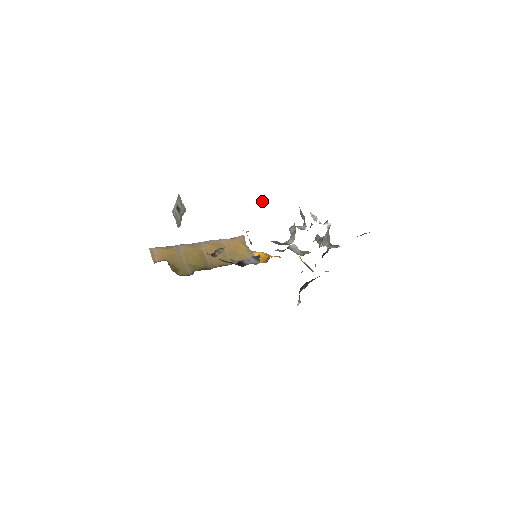
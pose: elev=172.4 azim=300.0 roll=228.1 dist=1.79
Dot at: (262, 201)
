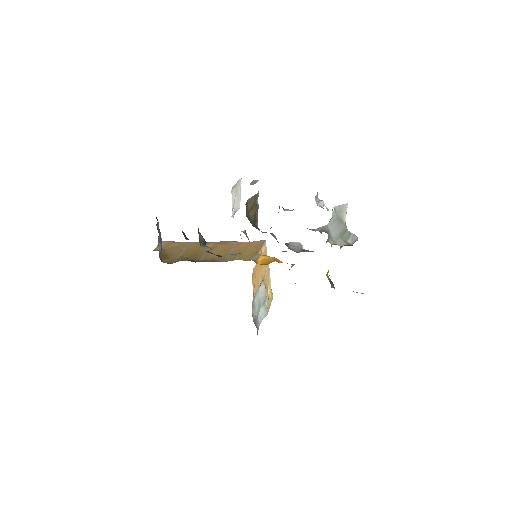
Dot at: (256, 182)
